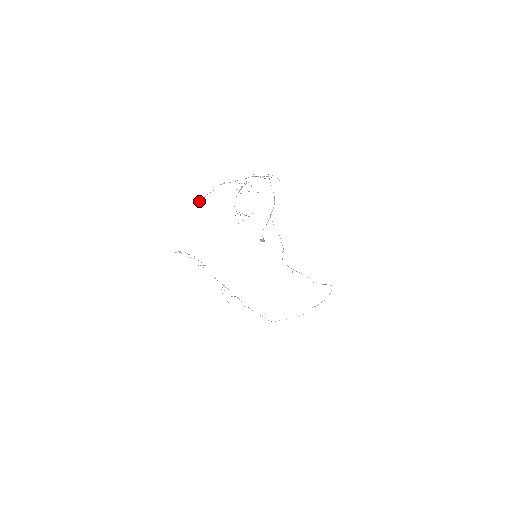
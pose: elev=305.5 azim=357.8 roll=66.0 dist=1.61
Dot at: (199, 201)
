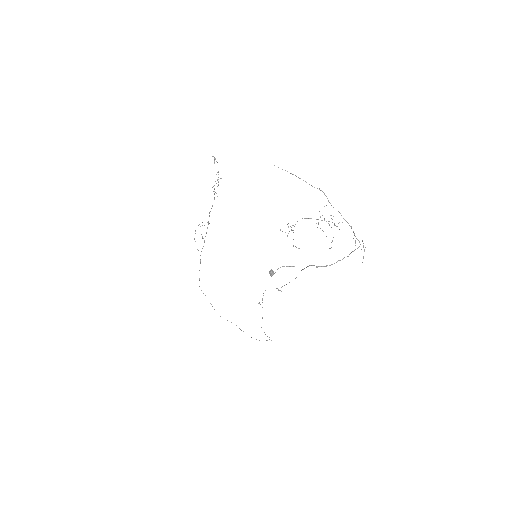
Dot at: occluded
